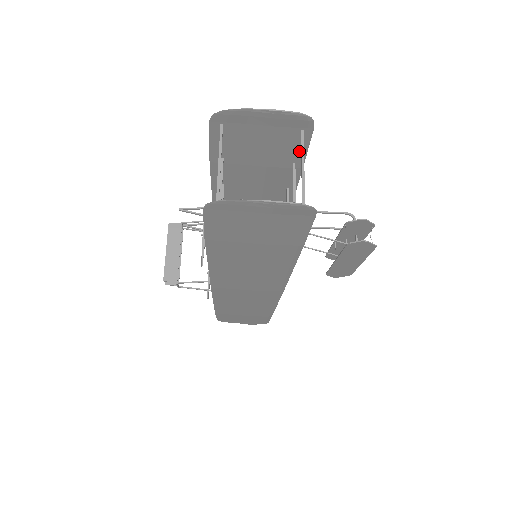
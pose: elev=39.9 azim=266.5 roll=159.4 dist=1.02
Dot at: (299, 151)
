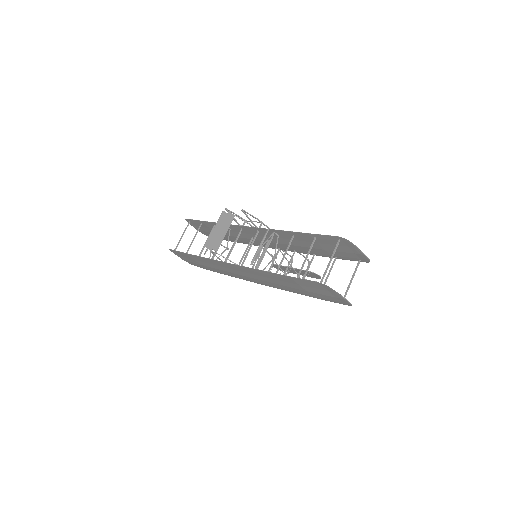
Dot at: (346, 258)
